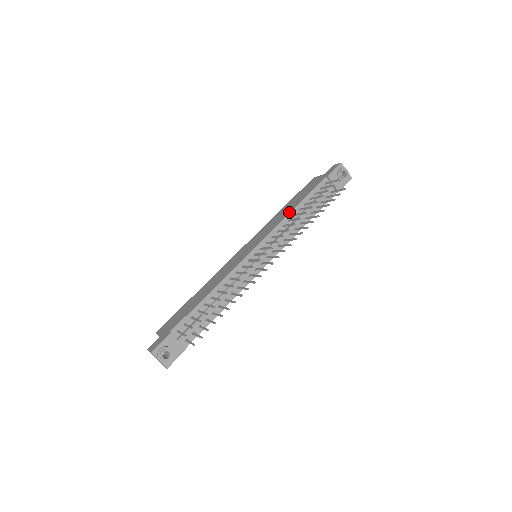
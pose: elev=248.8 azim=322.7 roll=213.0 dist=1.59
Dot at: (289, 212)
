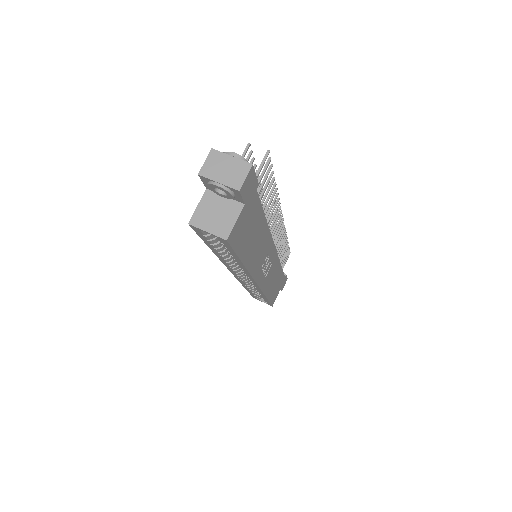
Dot at: occluded
